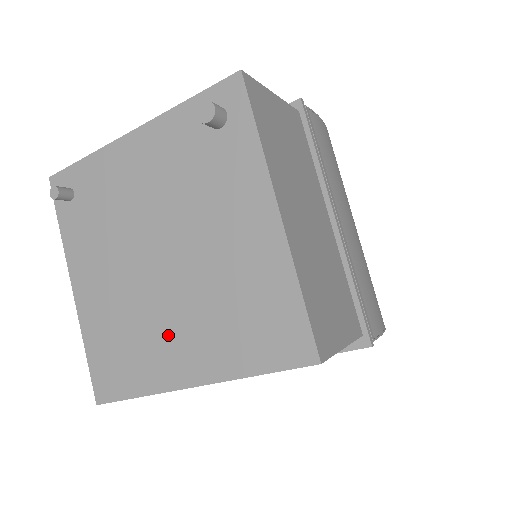
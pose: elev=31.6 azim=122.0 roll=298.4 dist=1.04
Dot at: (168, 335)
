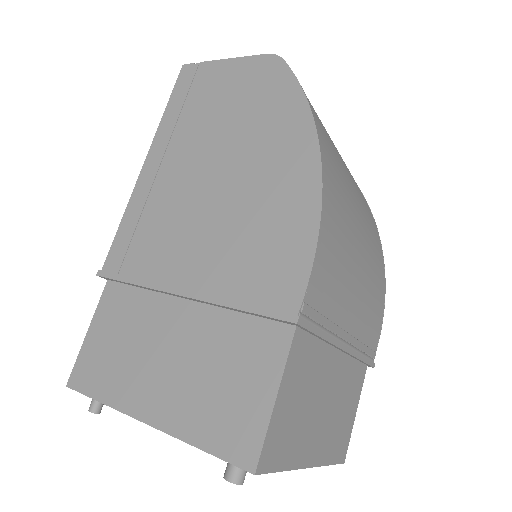
Dot at: occluded
